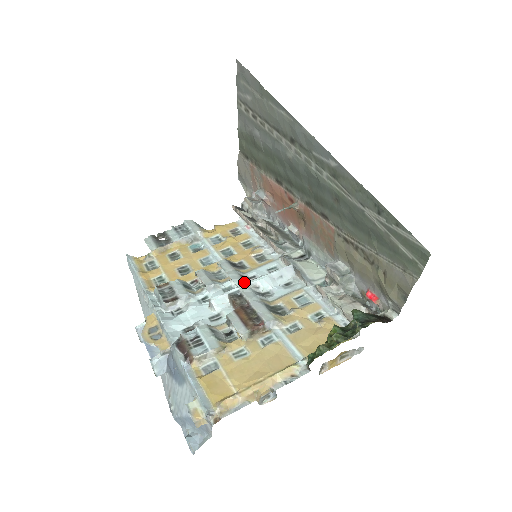
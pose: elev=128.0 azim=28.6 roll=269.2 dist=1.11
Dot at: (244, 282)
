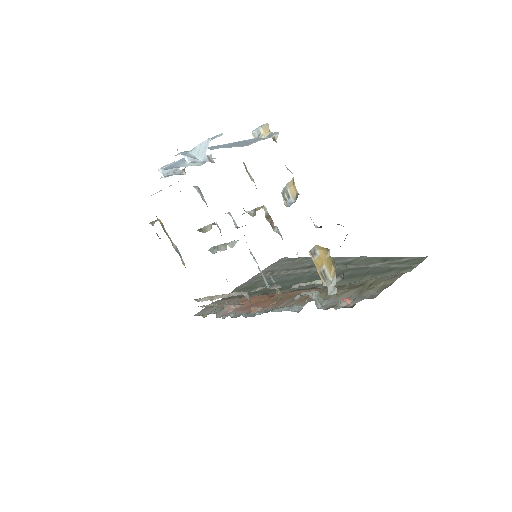
Dot at: occluded
